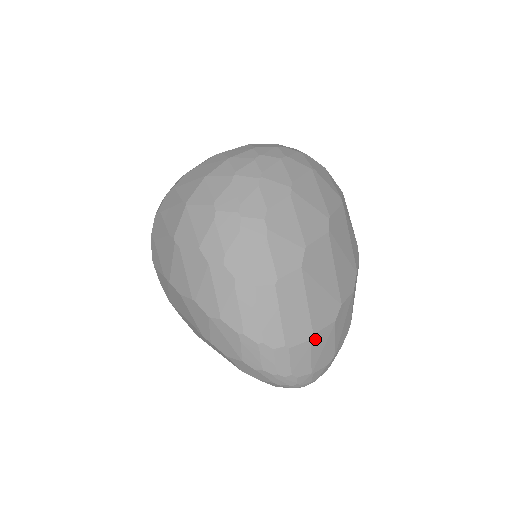
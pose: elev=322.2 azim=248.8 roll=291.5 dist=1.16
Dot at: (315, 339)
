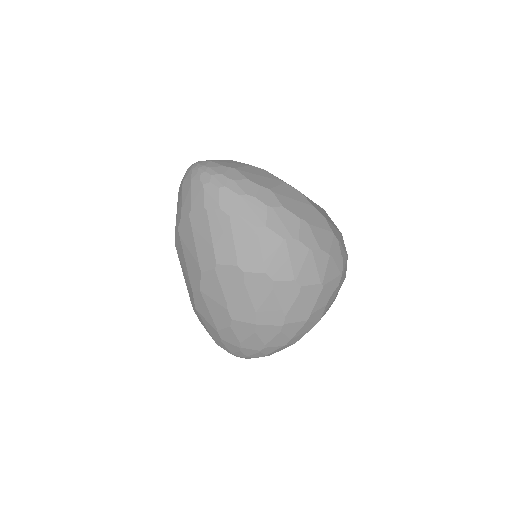
Dot at: (231, 161)
